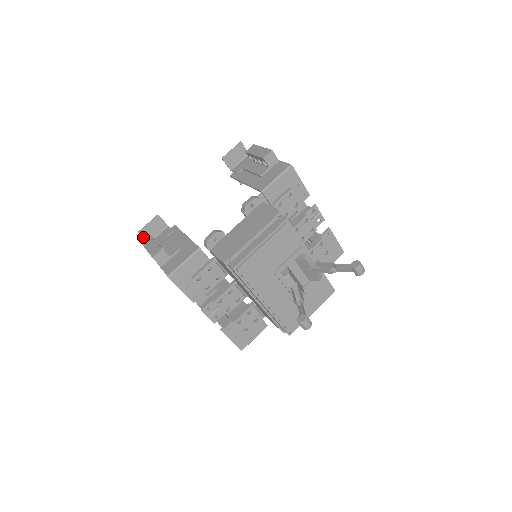
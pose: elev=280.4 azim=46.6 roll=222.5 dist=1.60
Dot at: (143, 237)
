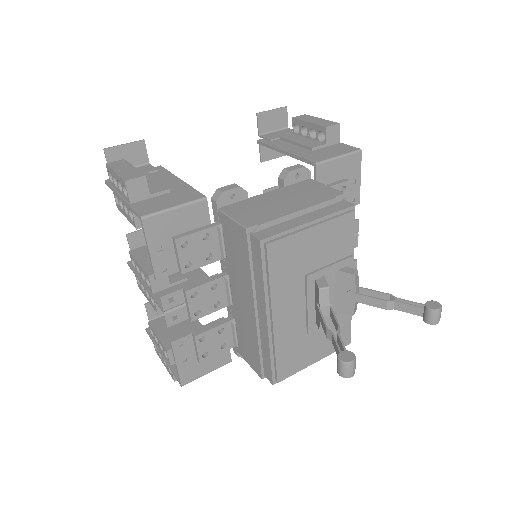
Dot at: (107, 160)
